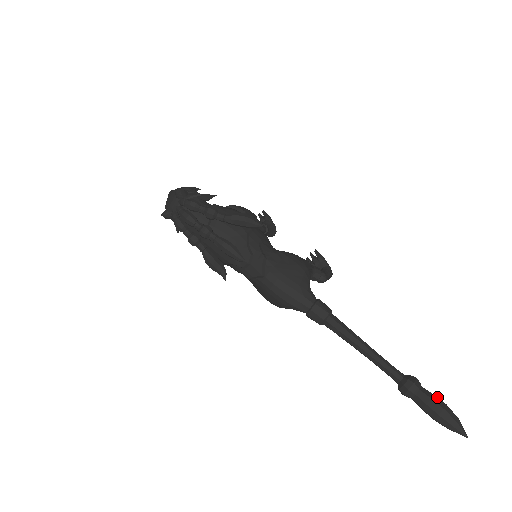
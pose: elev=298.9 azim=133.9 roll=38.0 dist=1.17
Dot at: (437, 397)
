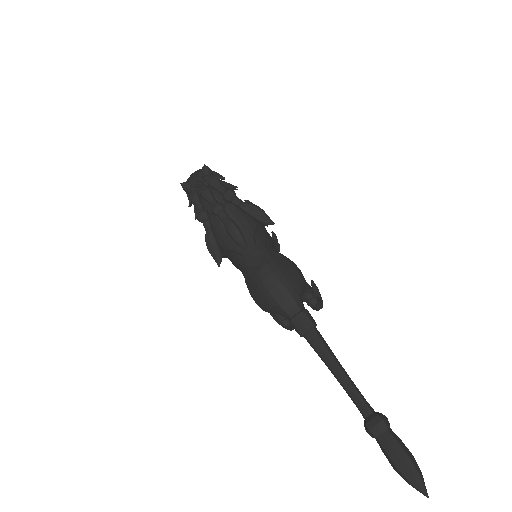
Dot at: (404, 444)
